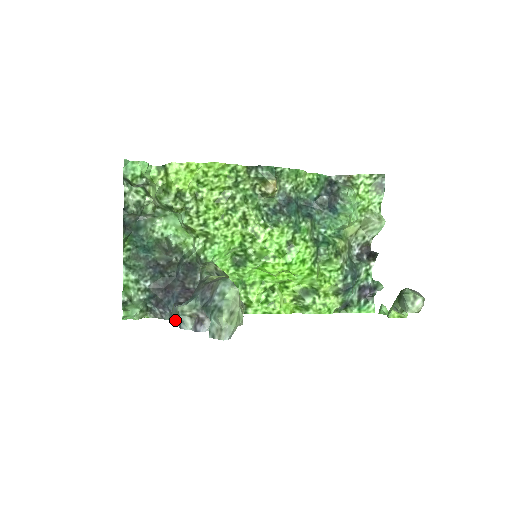
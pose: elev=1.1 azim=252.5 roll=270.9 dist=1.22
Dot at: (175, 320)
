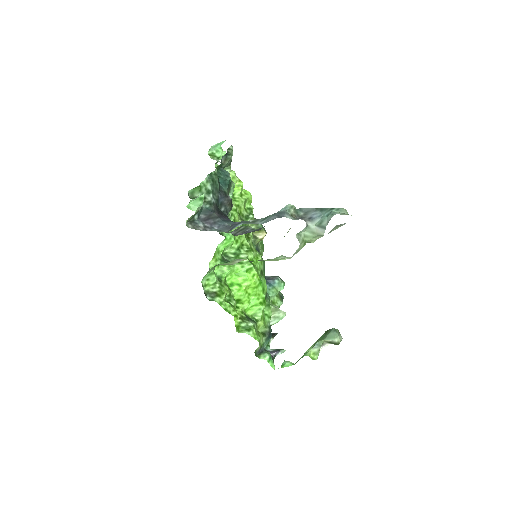
Dot at: (251, 223)
